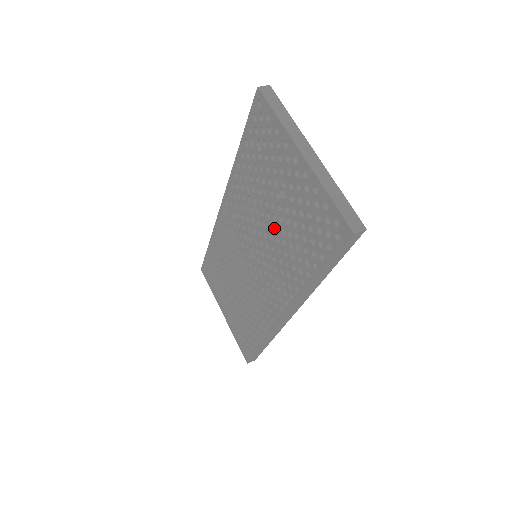
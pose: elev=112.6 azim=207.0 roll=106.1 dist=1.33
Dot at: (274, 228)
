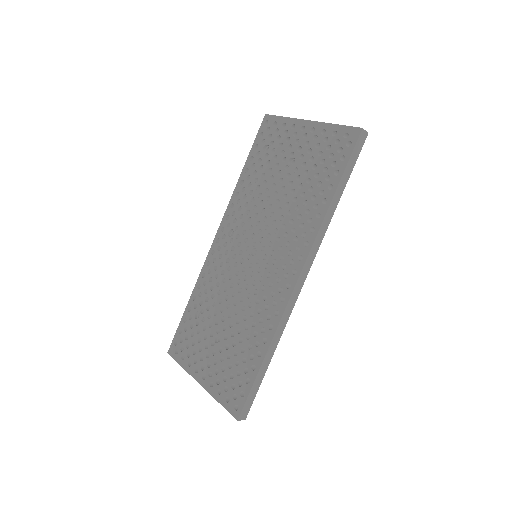
Dot at: (282, 198)
